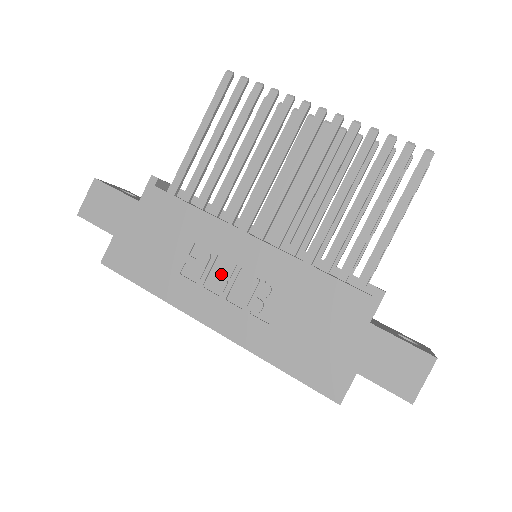
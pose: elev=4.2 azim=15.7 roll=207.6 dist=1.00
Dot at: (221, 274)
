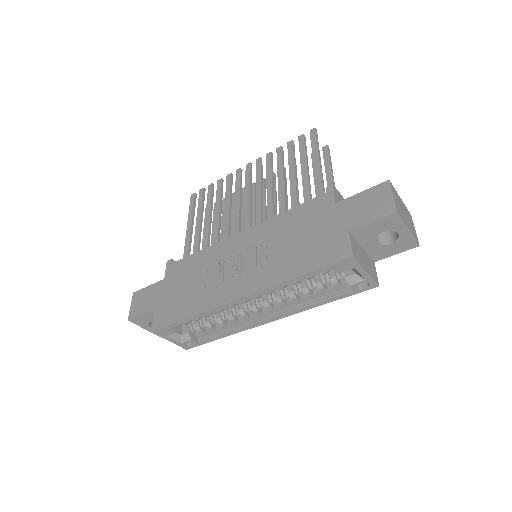
Dot at: (231, 267)
